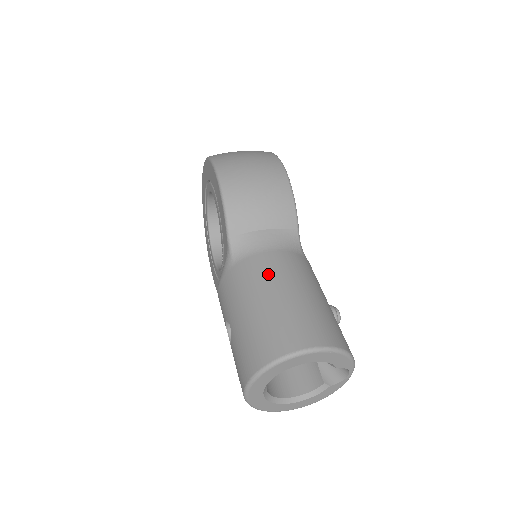
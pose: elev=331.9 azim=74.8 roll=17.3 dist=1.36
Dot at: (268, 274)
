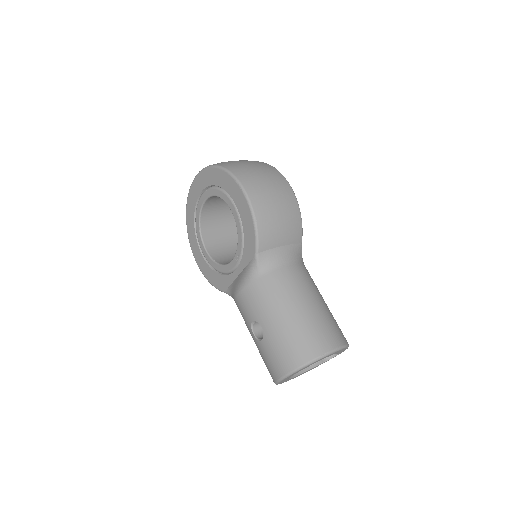
Dot at: (293, 287)
